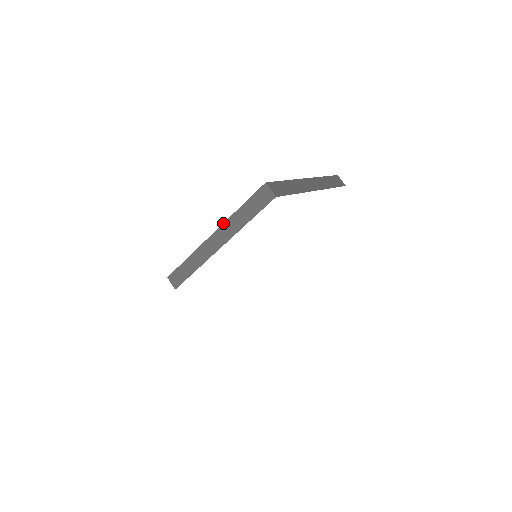
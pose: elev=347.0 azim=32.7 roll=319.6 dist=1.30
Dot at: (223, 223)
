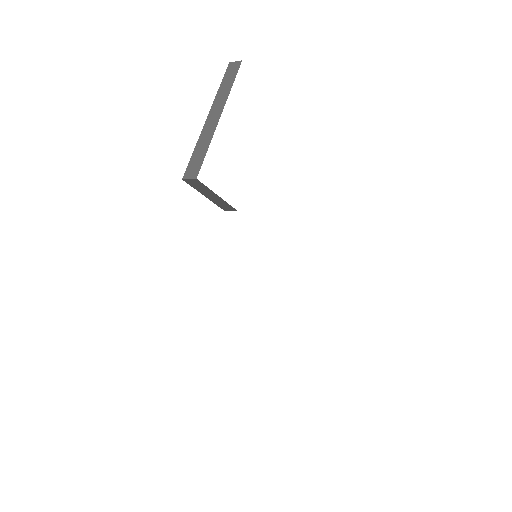
Dot at: (213, 103)
